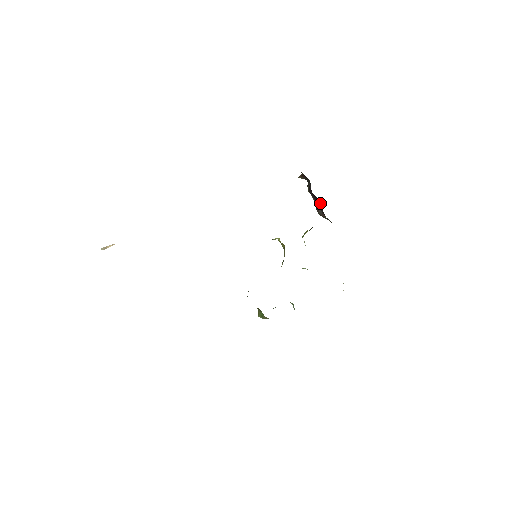
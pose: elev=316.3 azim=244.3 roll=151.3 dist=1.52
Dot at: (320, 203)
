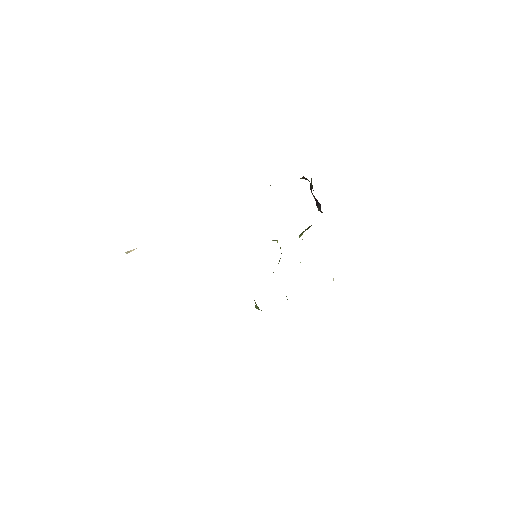
Dot at: (319, 203)
